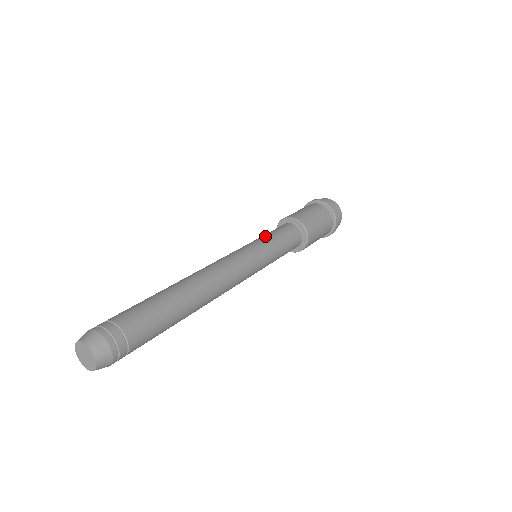
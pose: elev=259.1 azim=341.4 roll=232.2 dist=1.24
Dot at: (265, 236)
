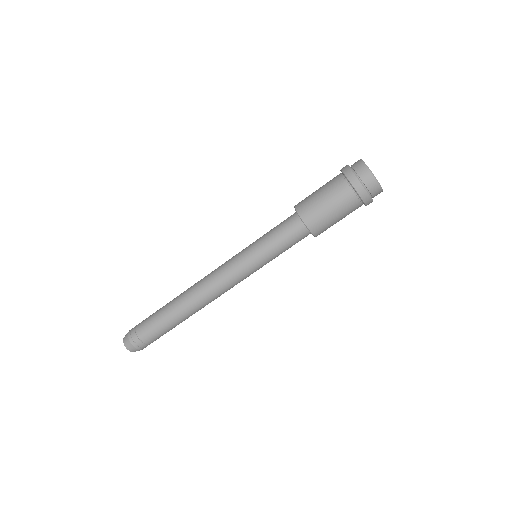
Dot at: (263, 241)
